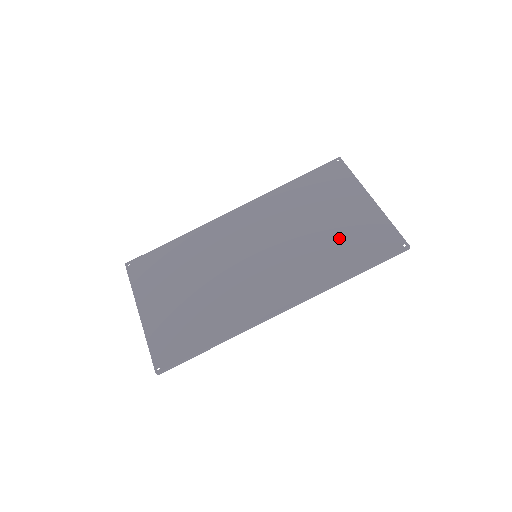
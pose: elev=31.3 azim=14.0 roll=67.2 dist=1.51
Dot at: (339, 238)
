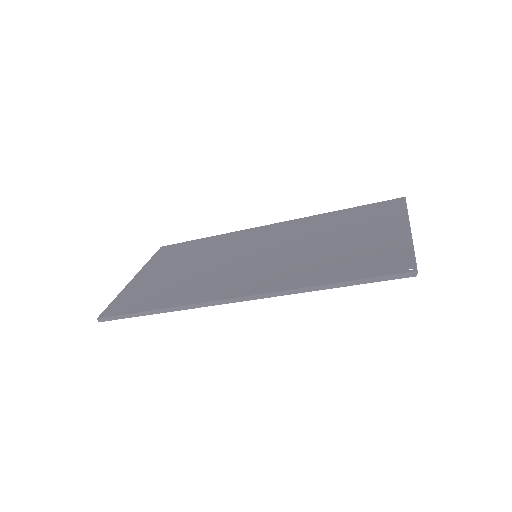
Dot at: (344, 253)
